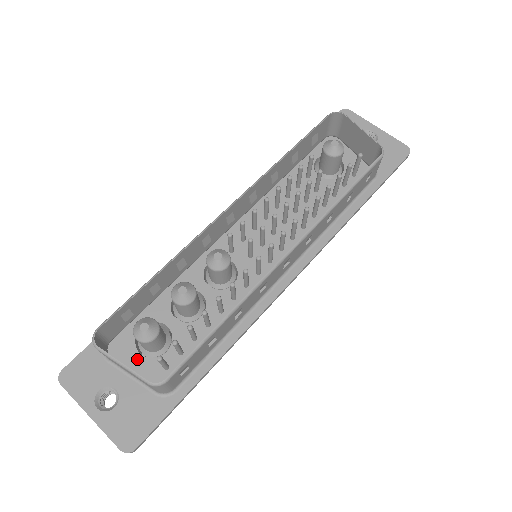
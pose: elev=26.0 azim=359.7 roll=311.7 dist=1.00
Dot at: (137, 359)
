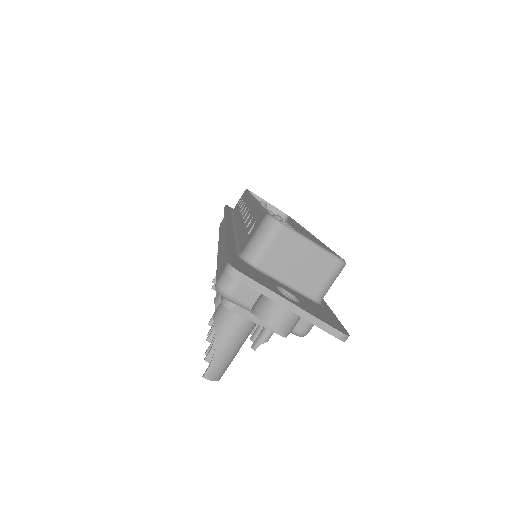
Dot at: occluded
